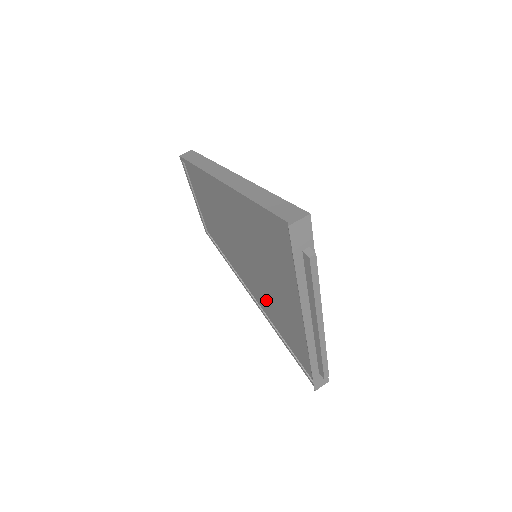
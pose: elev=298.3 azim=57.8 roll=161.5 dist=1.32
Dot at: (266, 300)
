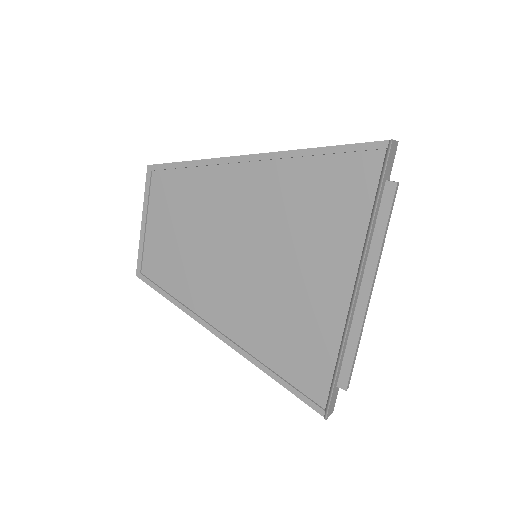
Dot at: (258, 314)
